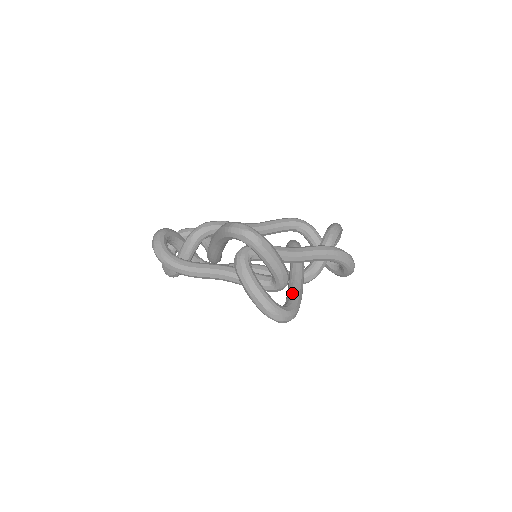
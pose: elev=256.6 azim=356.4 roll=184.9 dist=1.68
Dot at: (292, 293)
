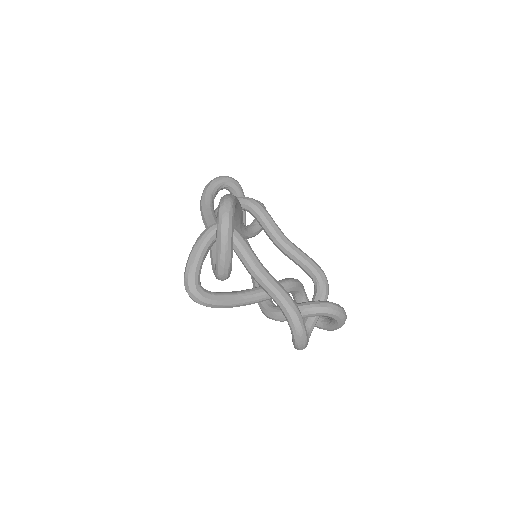
Dot at: (226, 293)
